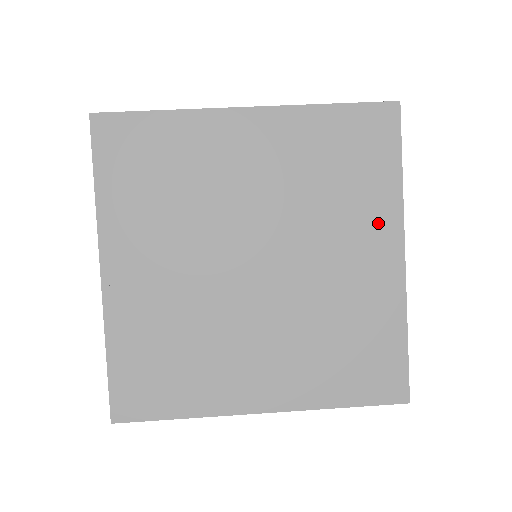
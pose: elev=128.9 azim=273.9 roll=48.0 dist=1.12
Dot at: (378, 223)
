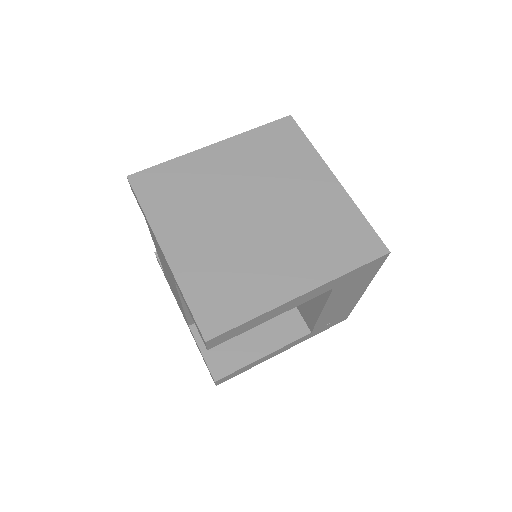
Dot at: (312, 169)
